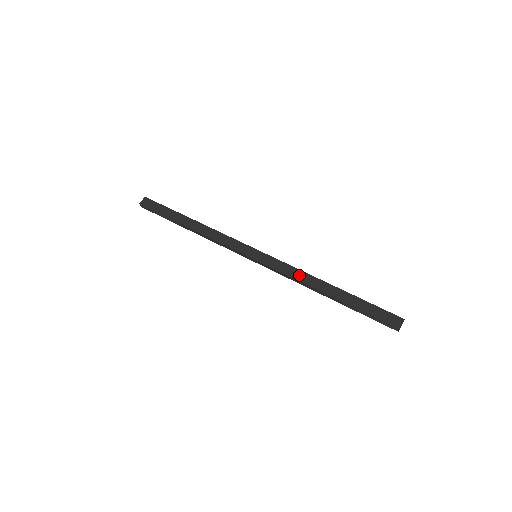
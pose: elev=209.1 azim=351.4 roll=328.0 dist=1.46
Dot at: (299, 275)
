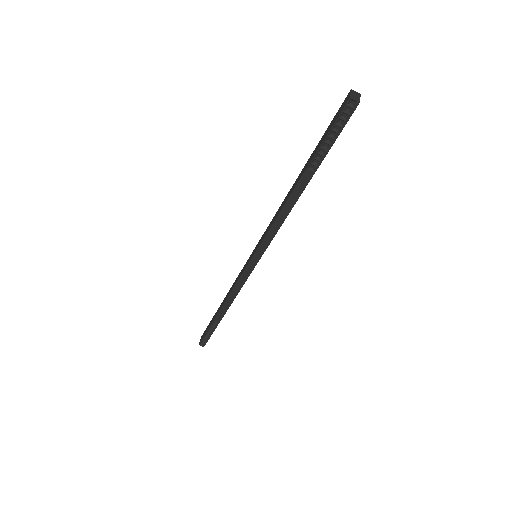
Dot at: (277, 214)
